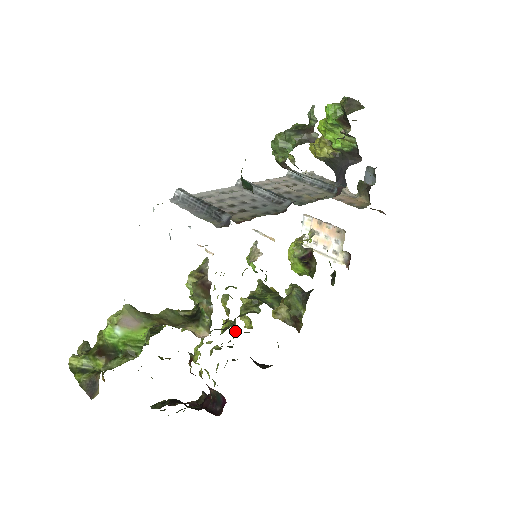
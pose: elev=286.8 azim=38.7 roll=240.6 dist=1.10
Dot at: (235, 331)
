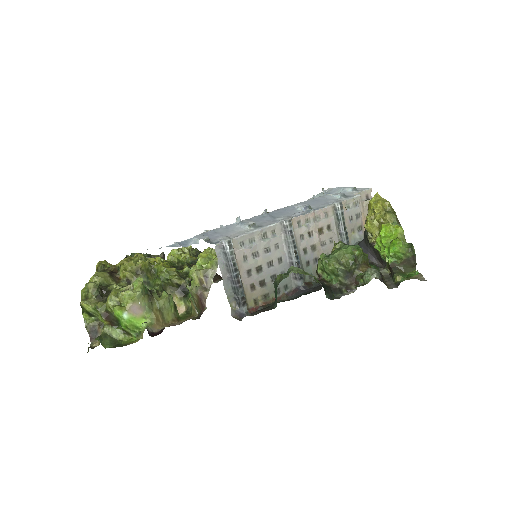
Dot at: occluded
